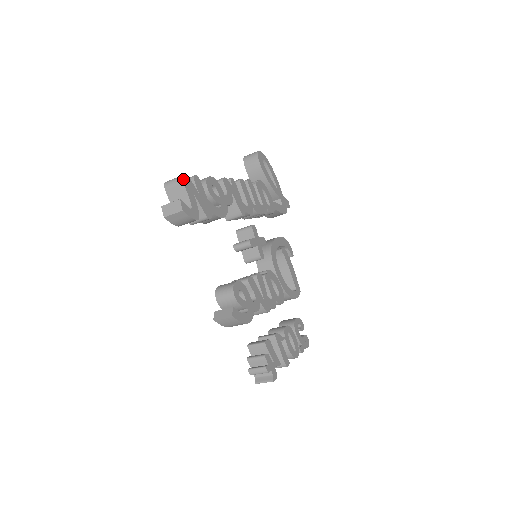
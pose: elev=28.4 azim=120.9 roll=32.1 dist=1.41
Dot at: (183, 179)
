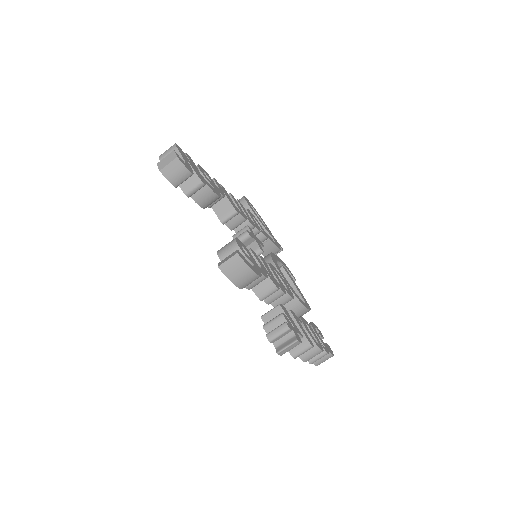
Dot at: (176, 145)
